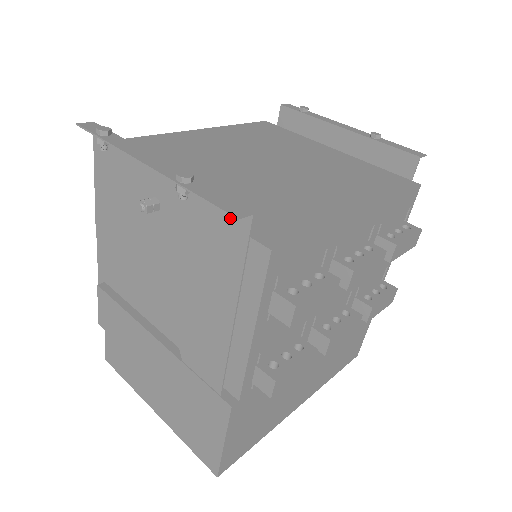
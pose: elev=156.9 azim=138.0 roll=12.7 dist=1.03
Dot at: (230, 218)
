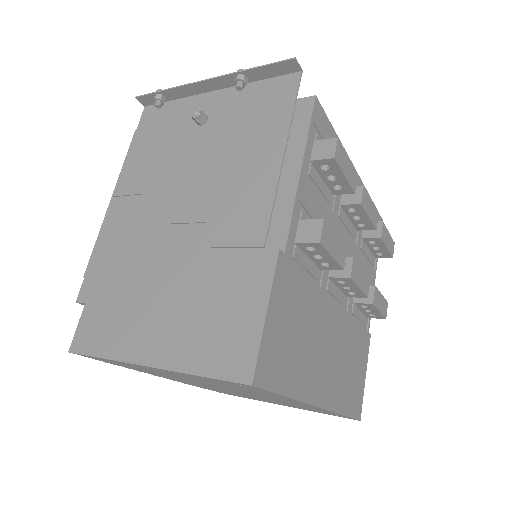
Dot at: (281, 85)
